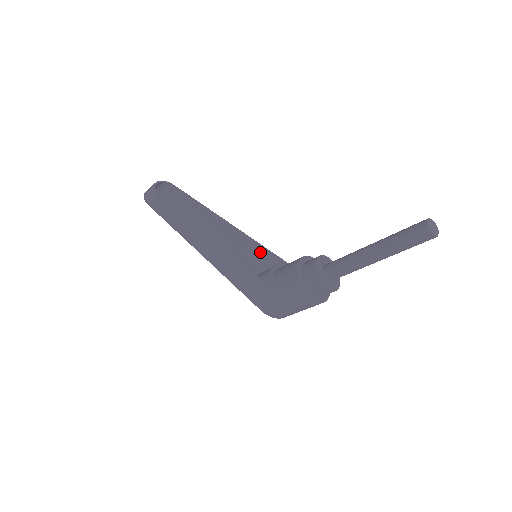
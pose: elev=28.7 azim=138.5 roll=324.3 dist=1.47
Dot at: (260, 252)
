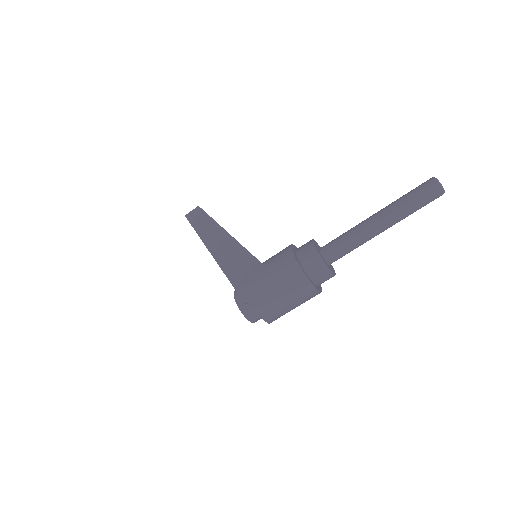
Dot at: occluded
